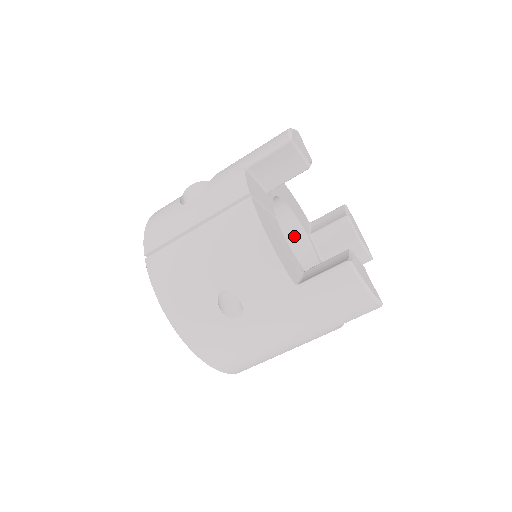
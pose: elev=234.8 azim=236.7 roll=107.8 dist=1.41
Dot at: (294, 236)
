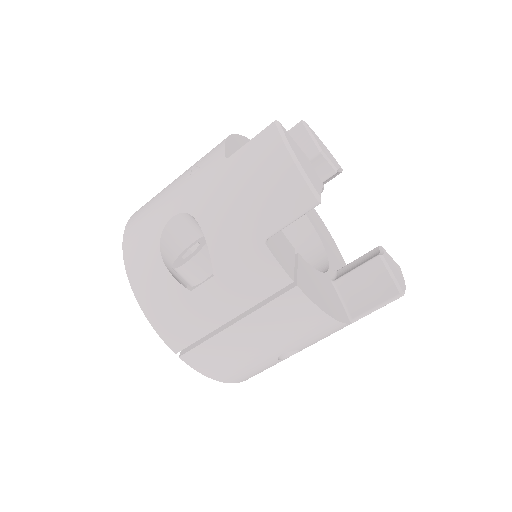
Dot at: occluded
